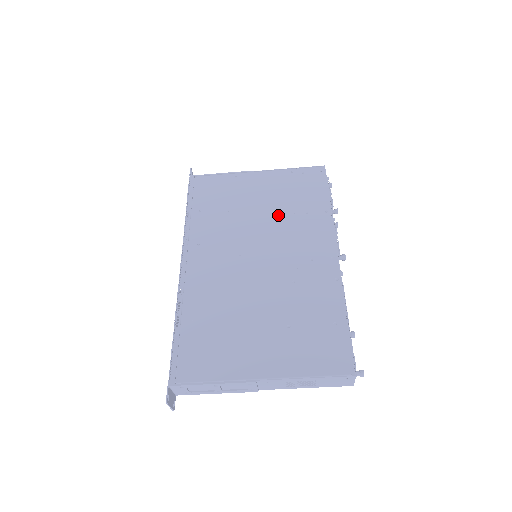
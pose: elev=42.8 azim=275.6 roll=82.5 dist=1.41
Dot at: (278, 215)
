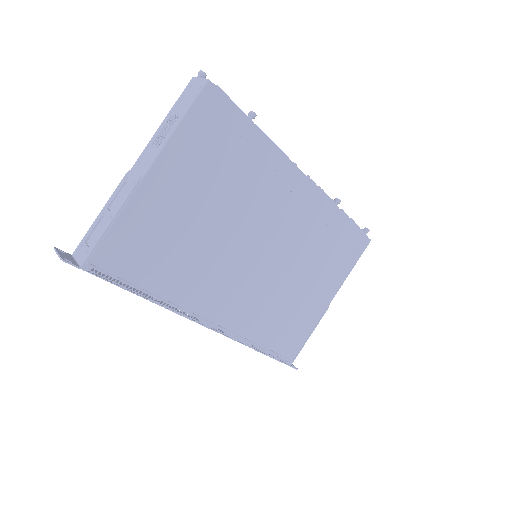
Dot at: occluded
